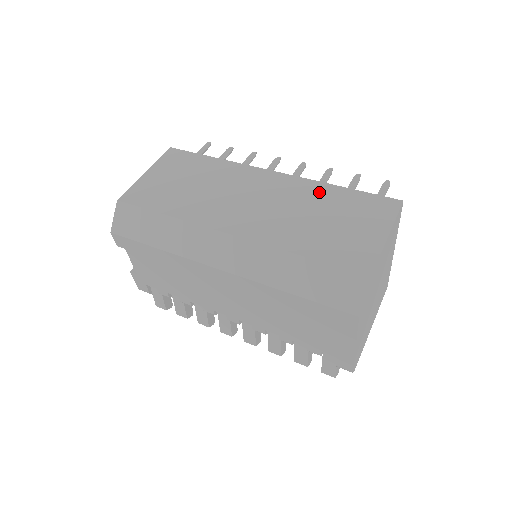
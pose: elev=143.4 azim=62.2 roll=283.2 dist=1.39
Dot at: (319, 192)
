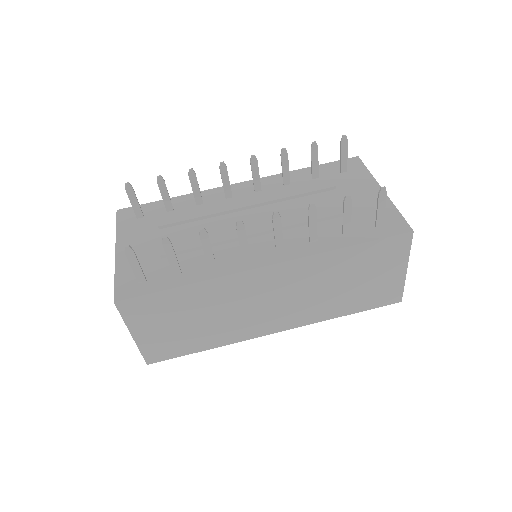
Dot at: (330, 264)
